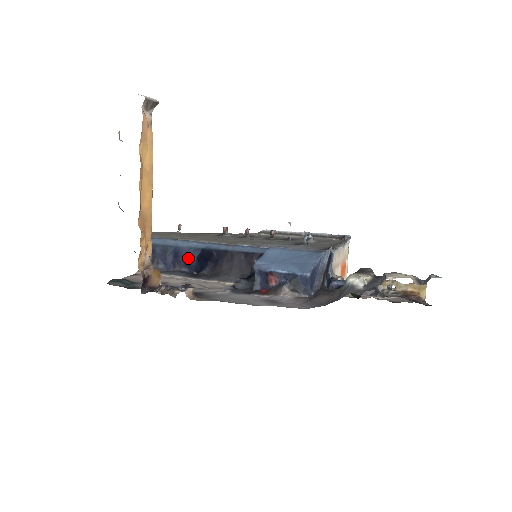
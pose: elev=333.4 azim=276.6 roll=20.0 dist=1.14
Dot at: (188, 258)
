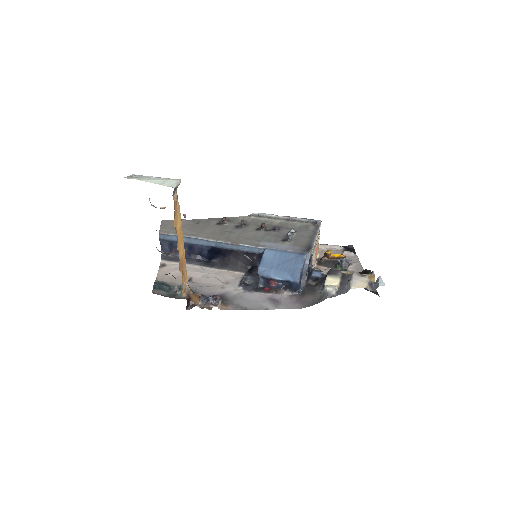
Dot at: (201, 251)
